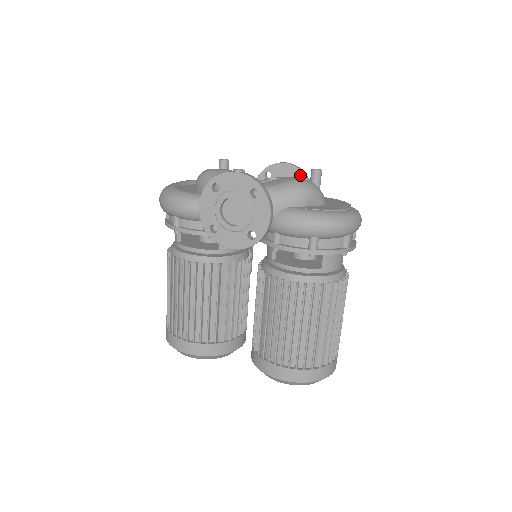
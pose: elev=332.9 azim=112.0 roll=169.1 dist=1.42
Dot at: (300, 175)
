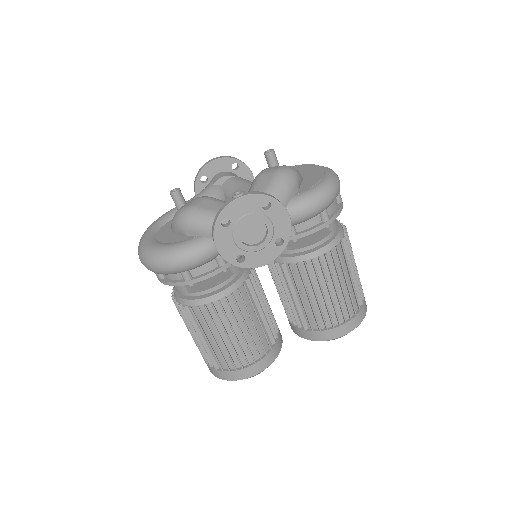
Dot at: occluded
